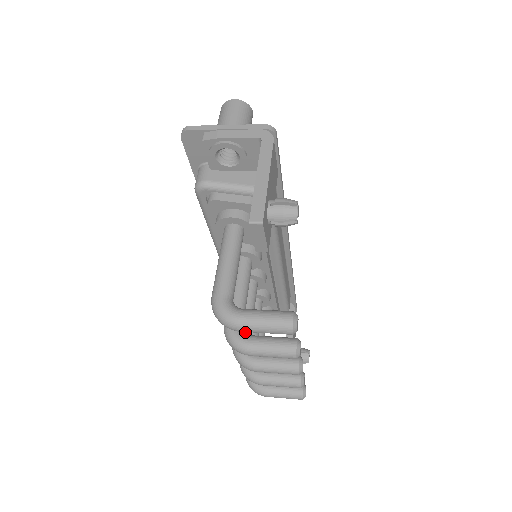
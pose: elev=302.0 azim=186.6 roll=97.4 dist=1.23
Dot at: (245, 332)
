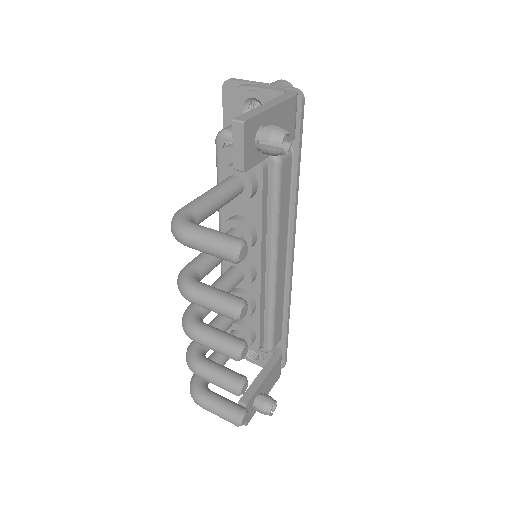
Dot at: (199, 279)
